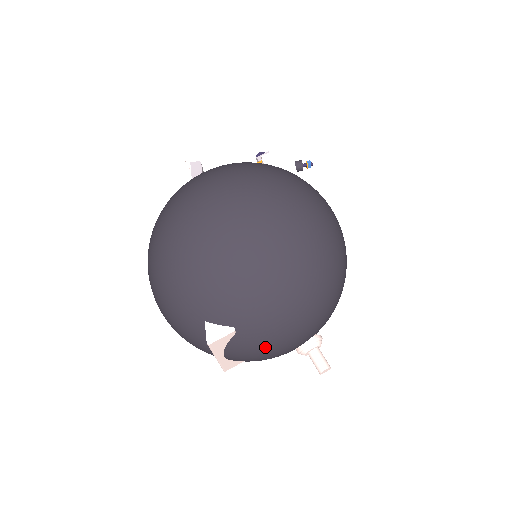
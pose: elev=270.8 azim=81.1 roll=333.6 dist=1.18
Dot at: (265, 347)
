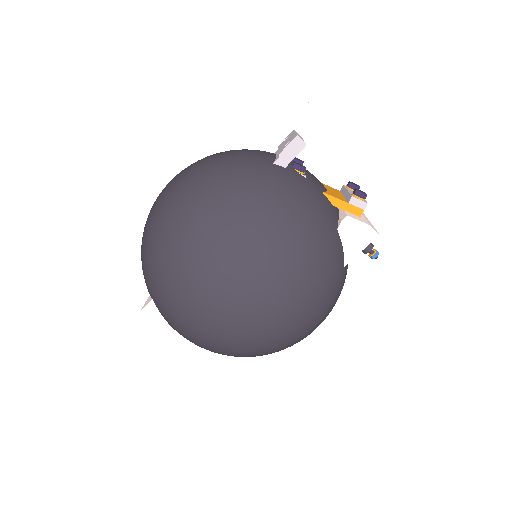
Dot at: occluded
